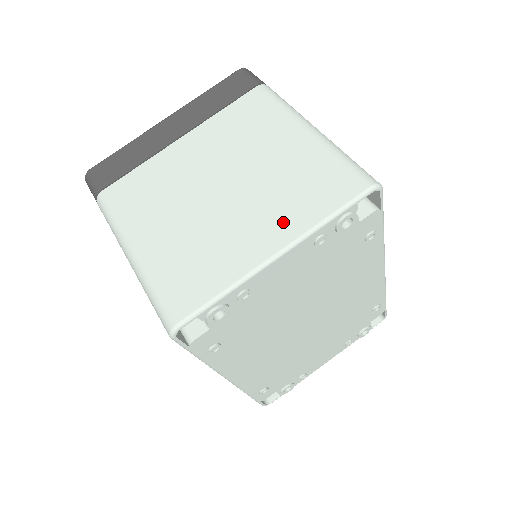
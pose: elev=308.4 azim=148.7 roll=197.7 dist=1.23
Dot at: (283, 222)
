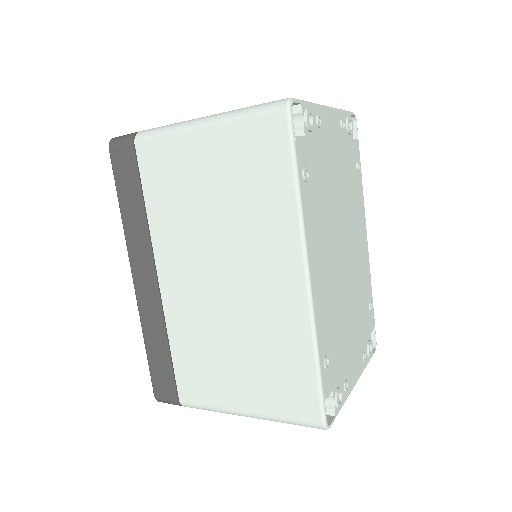
Dot at: occluded
